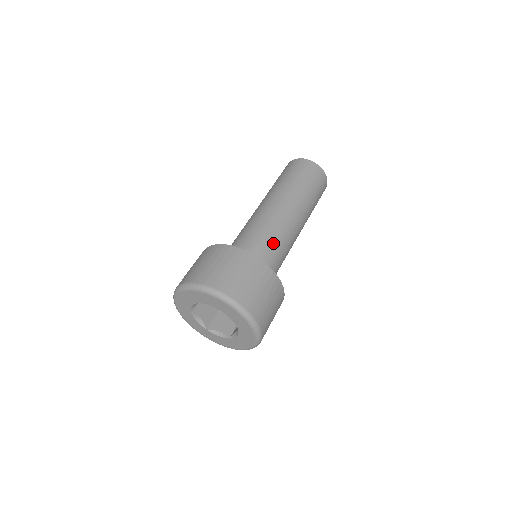
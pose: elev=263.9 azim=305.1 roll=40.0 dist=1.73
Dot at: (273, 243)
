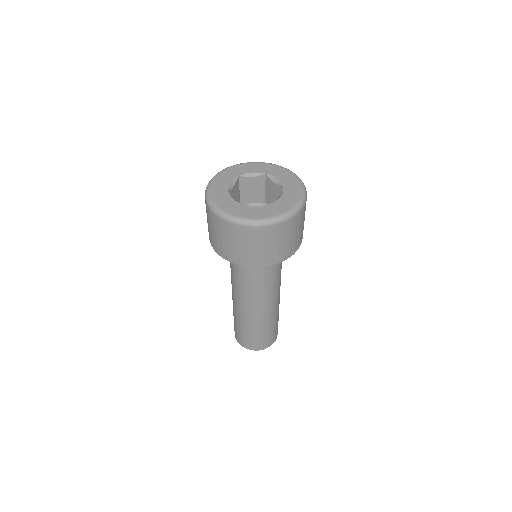
Dot at: occluded
